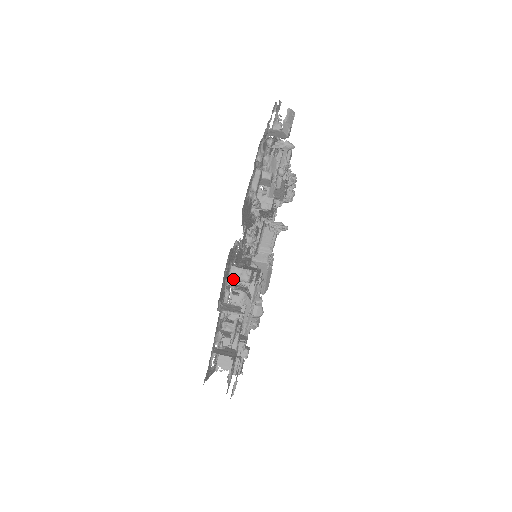
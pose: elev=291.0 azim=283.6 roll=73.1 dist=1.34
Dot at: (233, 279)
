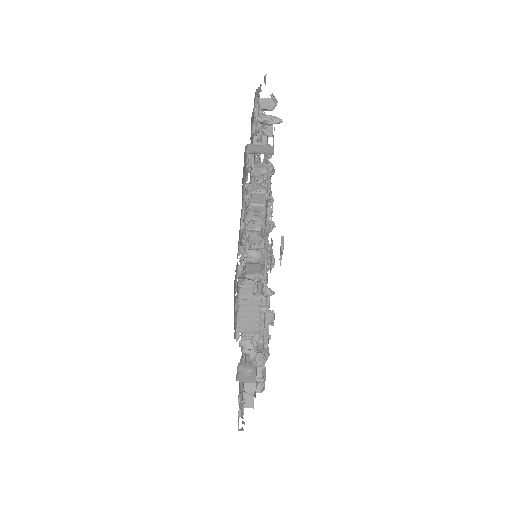
Dot at: (249, 192)
